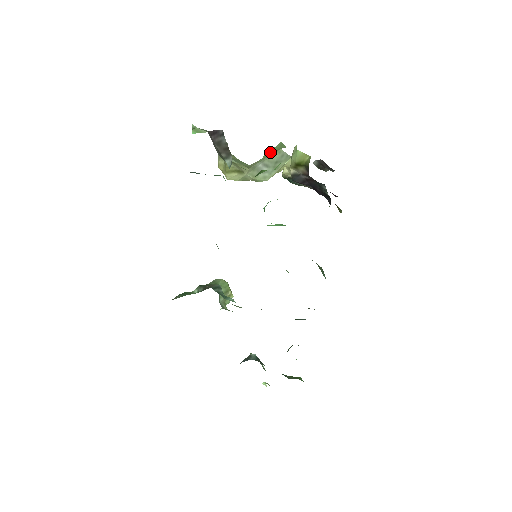
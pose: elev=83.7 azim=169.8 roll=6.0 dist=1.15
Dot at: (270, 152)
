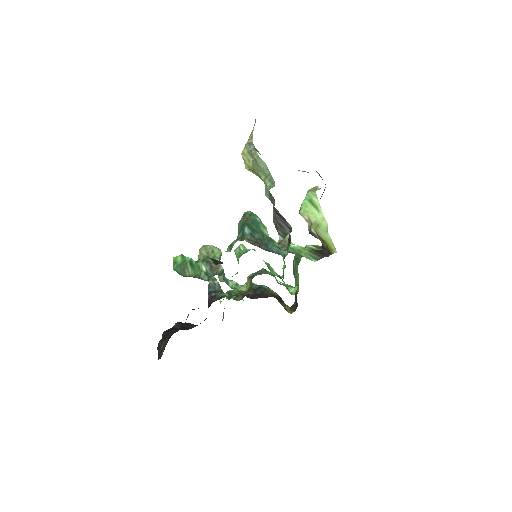
Dot at: occluded
